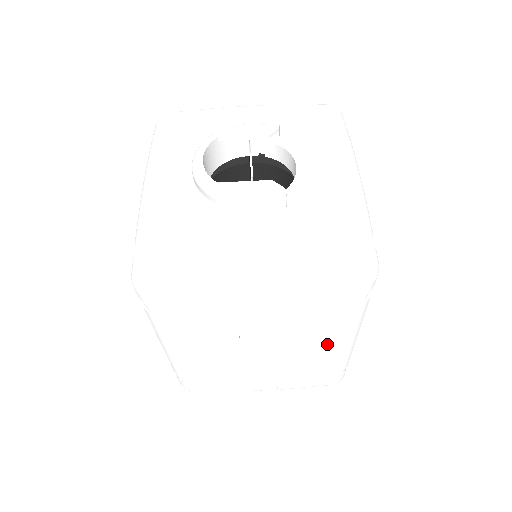
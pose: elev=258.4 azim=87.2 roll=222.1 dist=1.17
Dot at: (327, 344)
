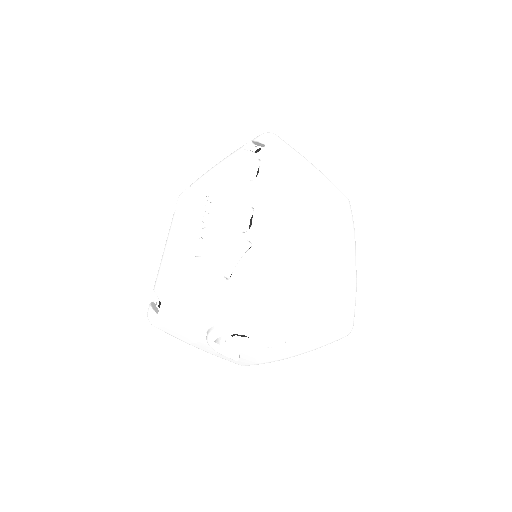
Dot at: occluded
